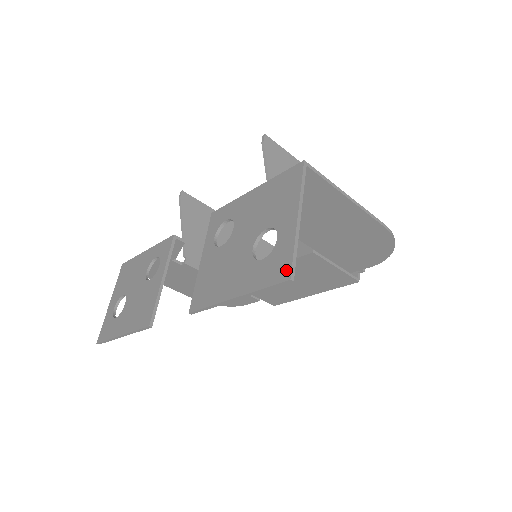
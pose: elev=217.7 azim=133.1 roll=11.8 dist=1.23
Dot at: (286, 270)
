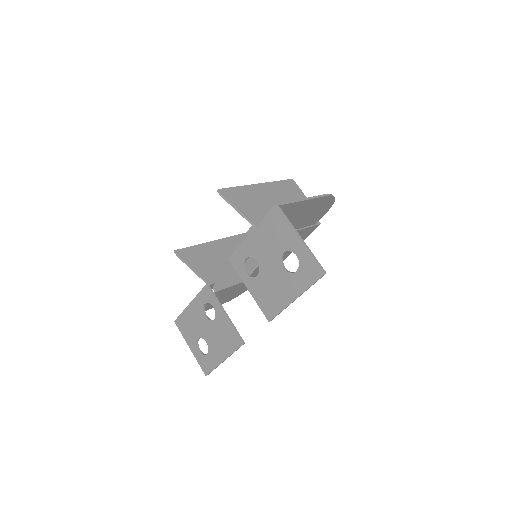
Dot at: (318, 270)
